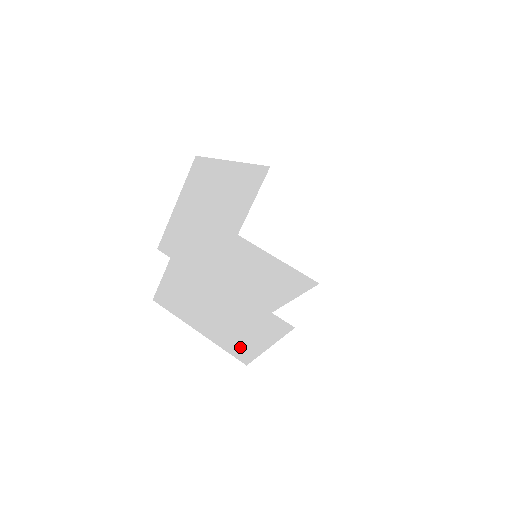
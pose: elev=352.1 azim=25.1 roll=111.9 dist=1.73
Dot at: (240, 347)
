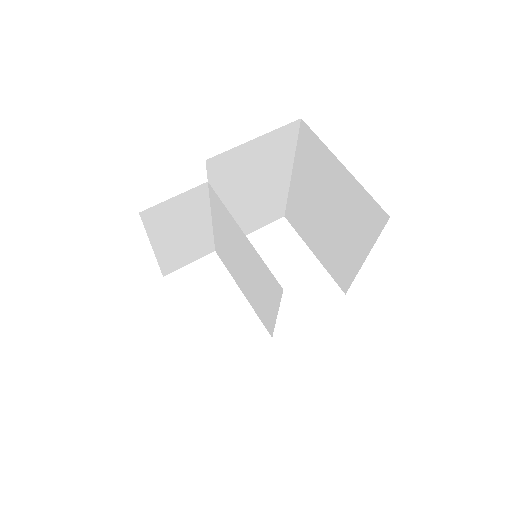
Dot at: occluded
